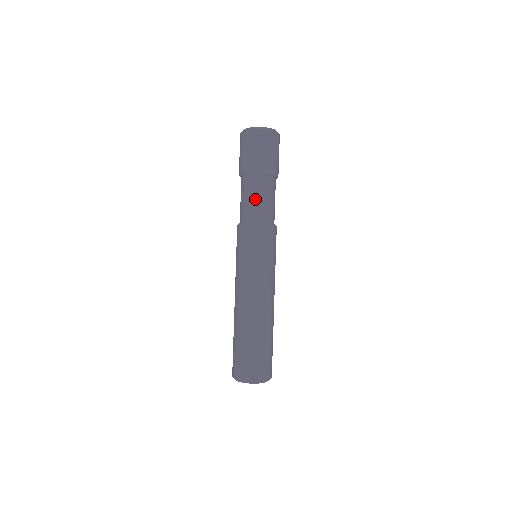
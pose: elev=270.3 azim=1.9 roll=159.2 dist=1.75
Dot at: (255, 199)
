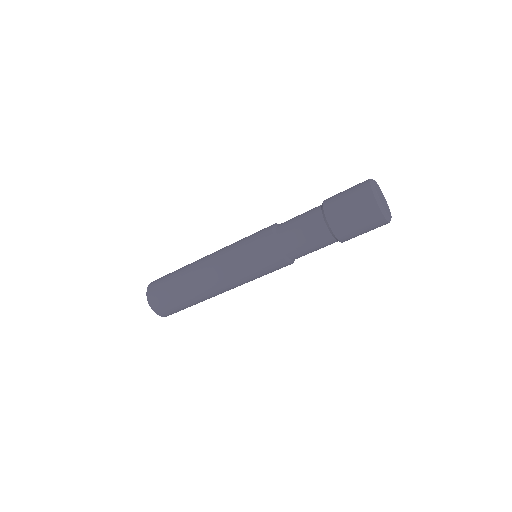
Dot at: (307, 245)
